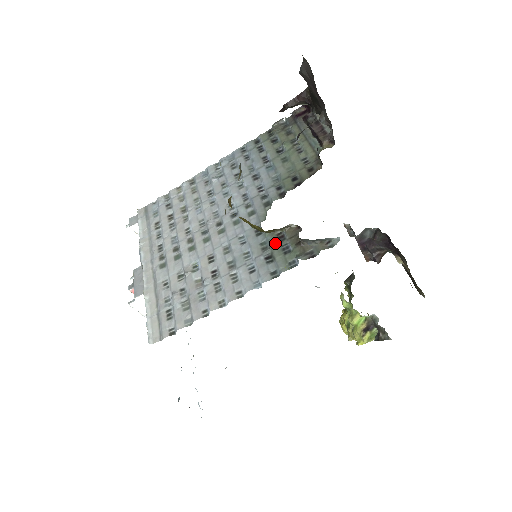
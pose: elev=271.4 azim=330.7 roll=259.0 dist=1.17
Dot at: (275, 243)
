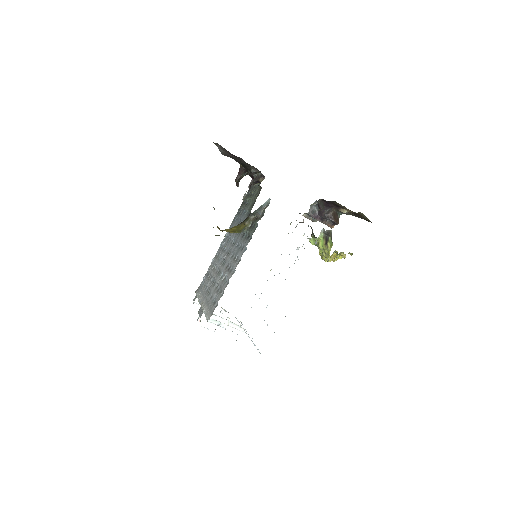
Dot at: (249, 230)
